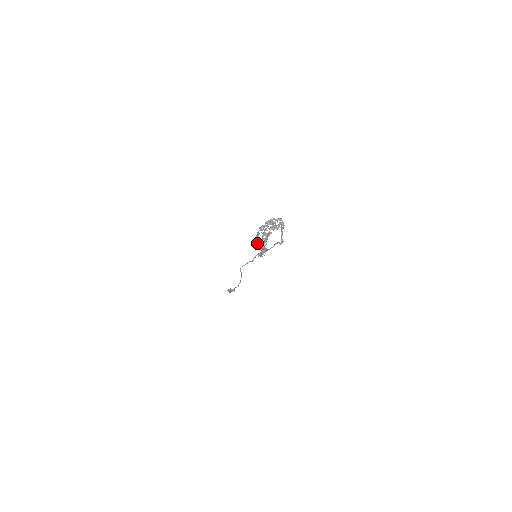
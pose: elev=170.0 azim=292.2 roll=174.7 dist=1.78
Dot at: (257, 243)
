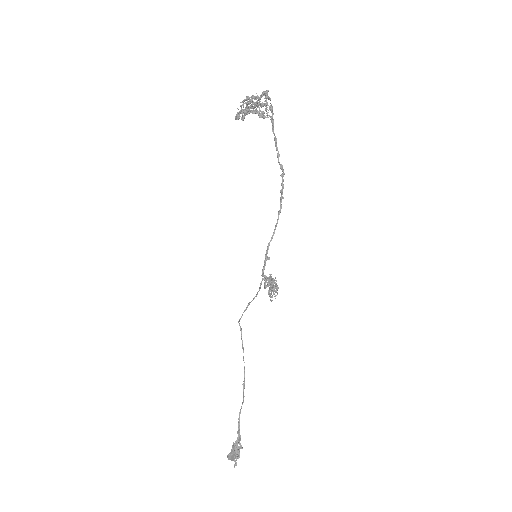
Dot at: (237, 117)
